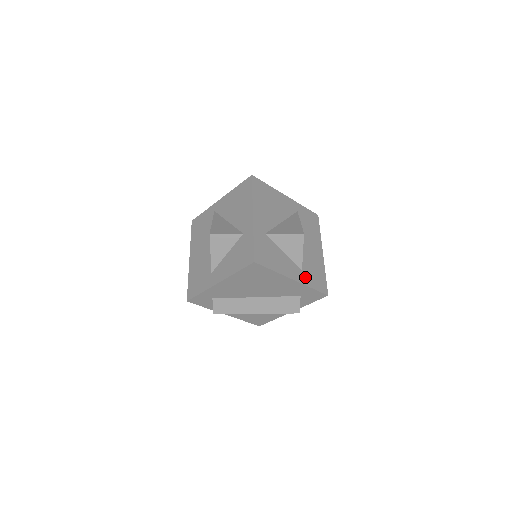
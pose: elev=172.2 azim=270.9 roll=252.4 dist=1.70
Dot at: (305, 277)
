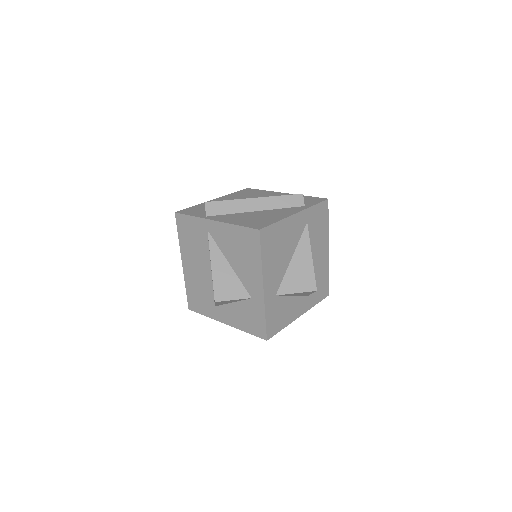
Dot at: (310, 300)
